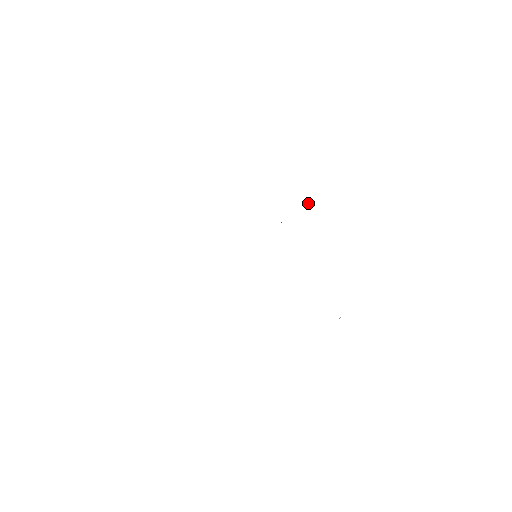
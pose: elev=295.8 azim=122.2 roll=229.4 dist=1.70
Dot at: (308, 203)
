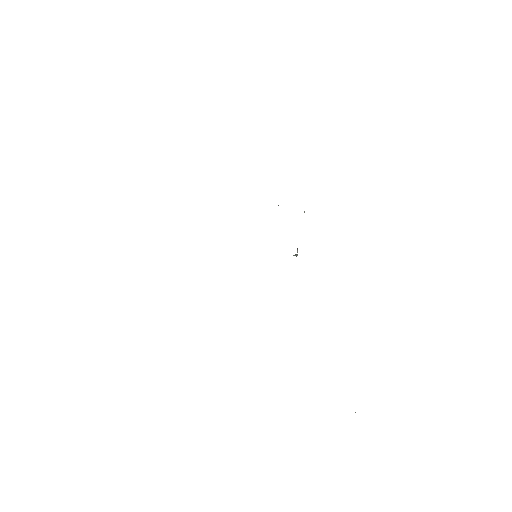
Dot at: occluded
